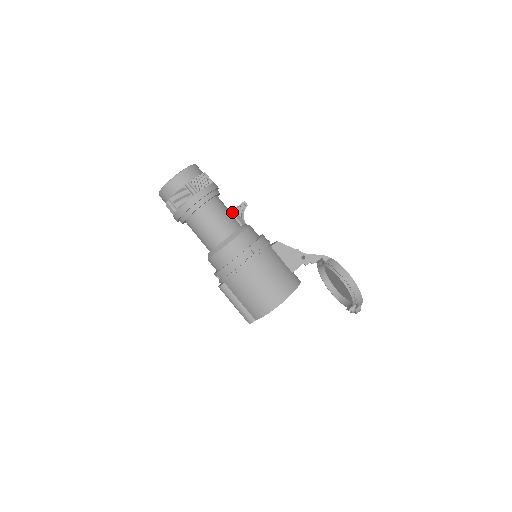
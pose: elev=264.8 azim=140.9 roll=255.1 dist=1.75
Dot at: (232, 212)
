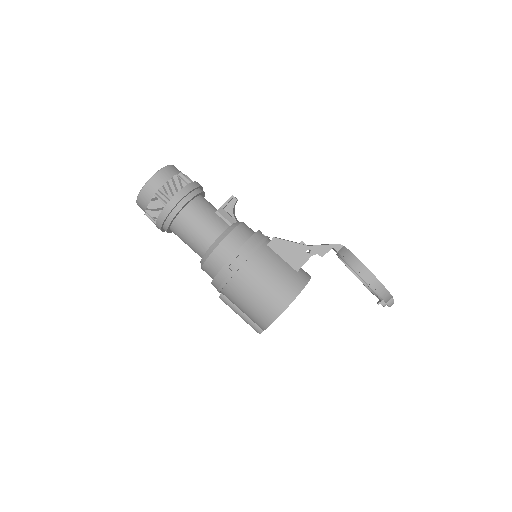
Dot at: (218, 212)
